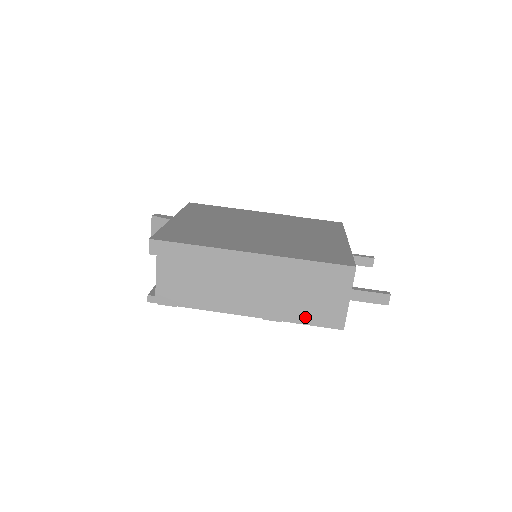
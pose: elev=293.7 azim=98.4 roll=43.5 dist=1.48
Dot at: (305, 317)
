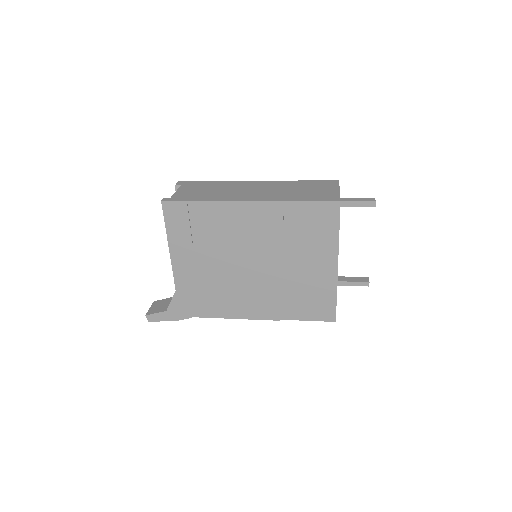
Dot at: (303, 198)
